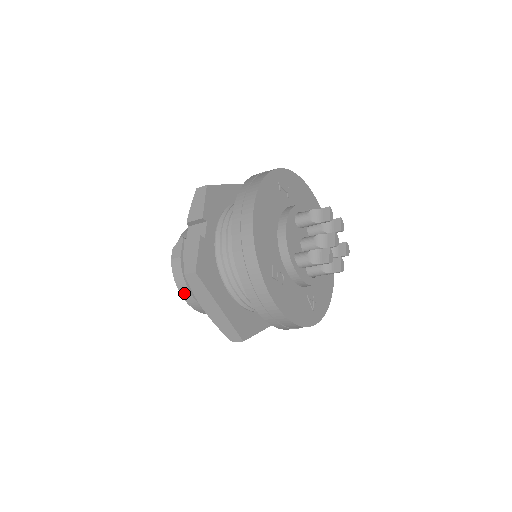
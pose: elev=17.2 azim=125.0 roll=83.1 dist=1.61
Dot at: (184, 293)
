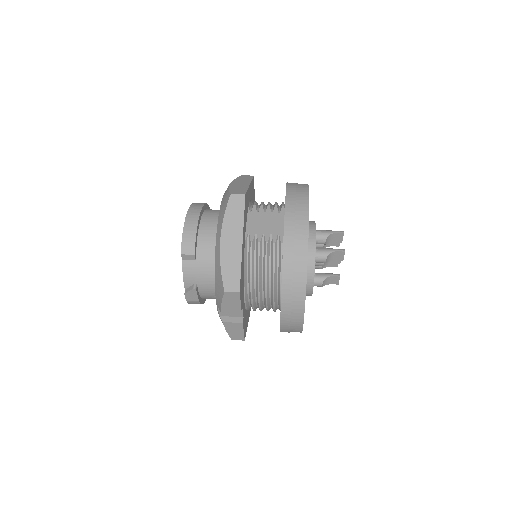
Dot at: occluded
